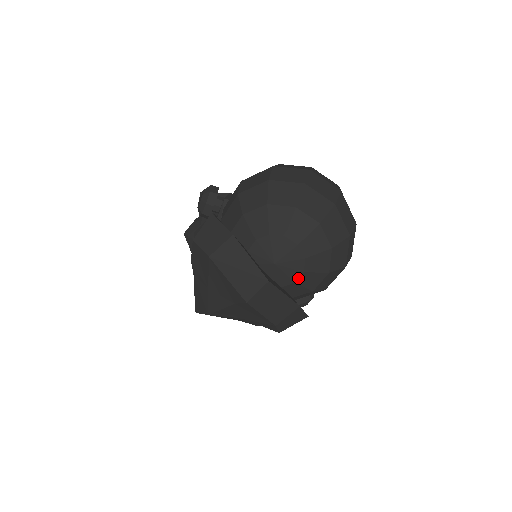
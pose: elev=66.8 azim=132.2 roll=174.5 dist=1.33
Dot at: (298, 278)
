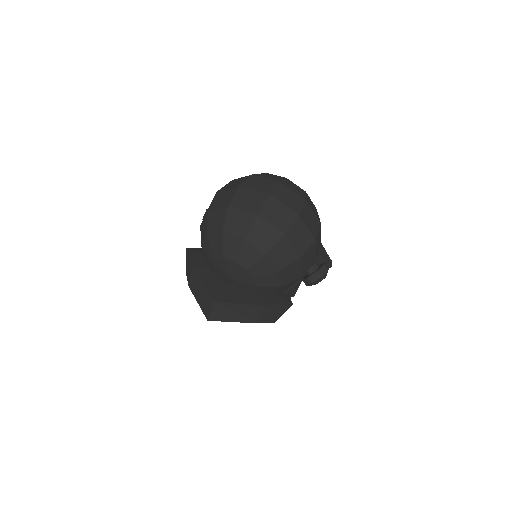
Dot at: (254, 284)
